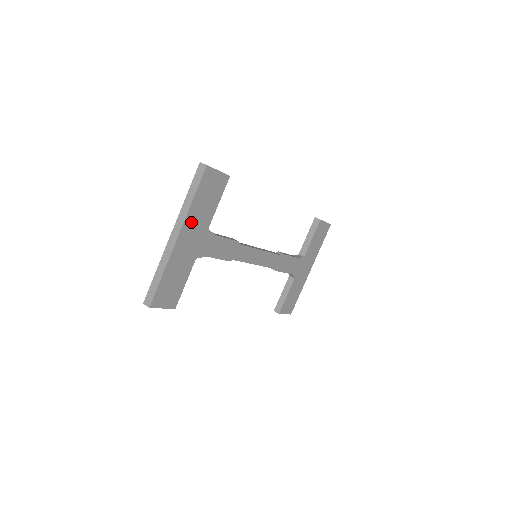
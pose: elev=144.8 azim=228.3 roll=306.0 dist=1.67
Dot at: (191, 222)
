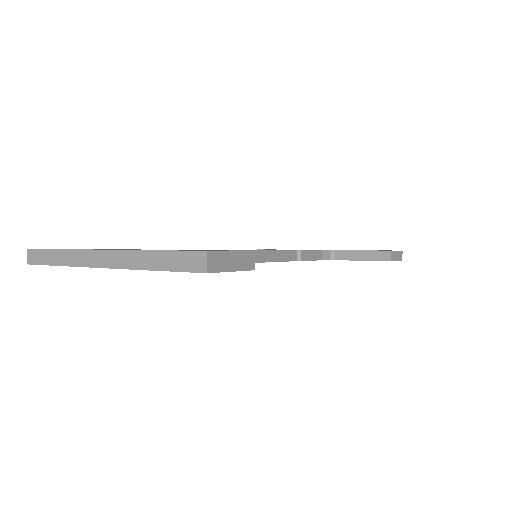
Dot at: occluded
